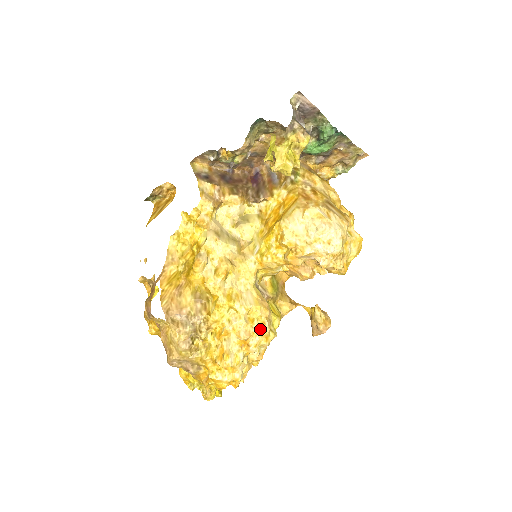
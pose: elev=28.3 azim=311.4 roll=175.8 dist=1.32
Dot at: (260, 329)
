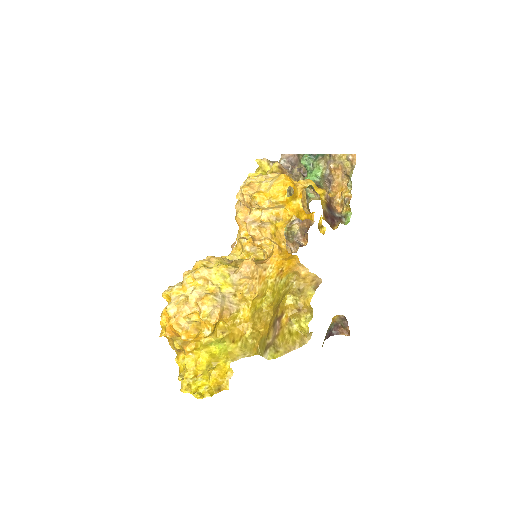
Dot at: occluded
